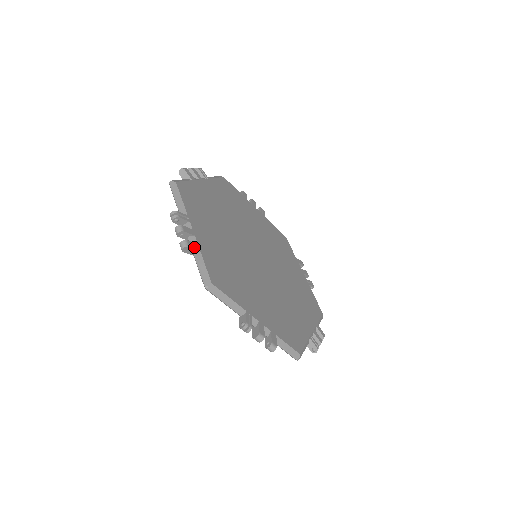
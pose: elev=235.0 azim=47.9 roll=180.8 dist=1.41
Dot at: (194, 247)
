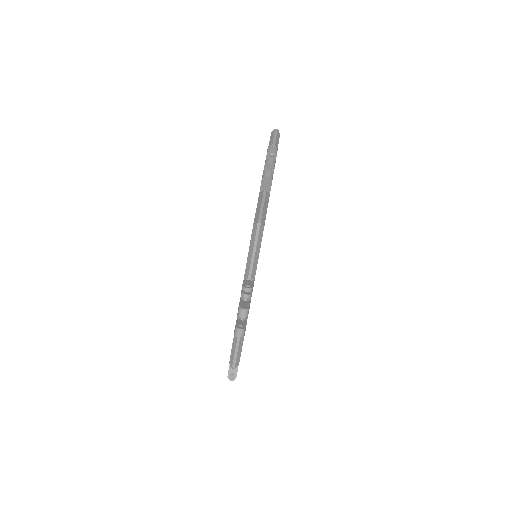
Dot at: occluded
